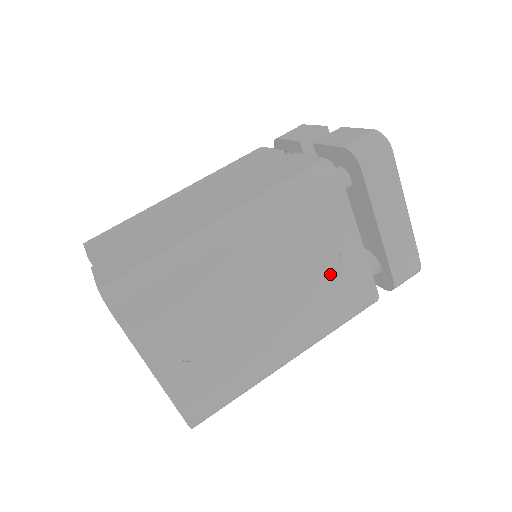
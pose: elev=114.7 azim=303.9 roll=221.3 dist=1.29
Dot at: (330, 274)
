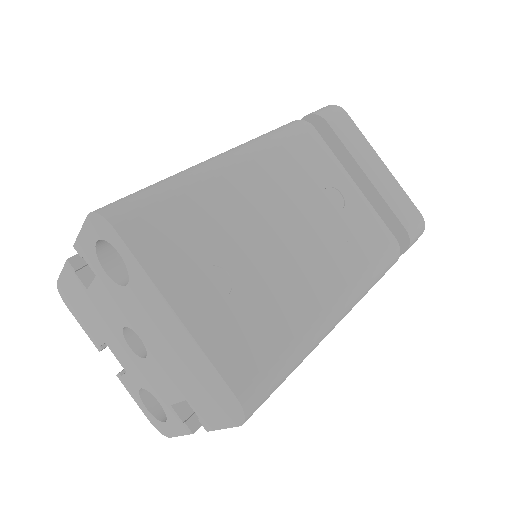
Dot at: (340, 212)
